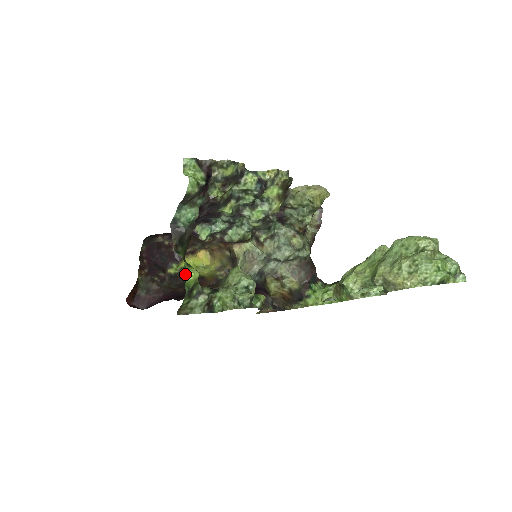
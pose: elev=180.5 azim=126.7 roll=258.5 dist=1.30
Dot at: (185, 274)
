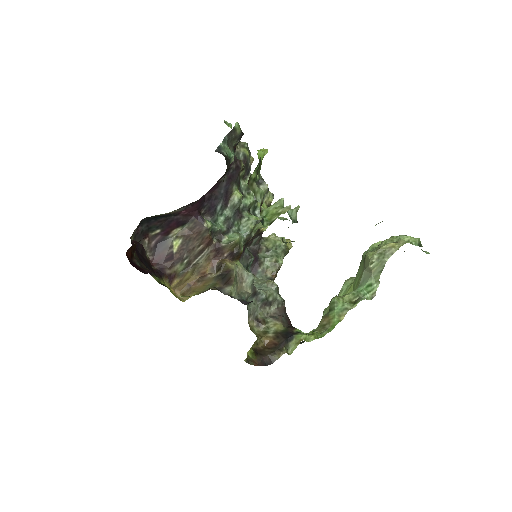
Dot at: occluded
